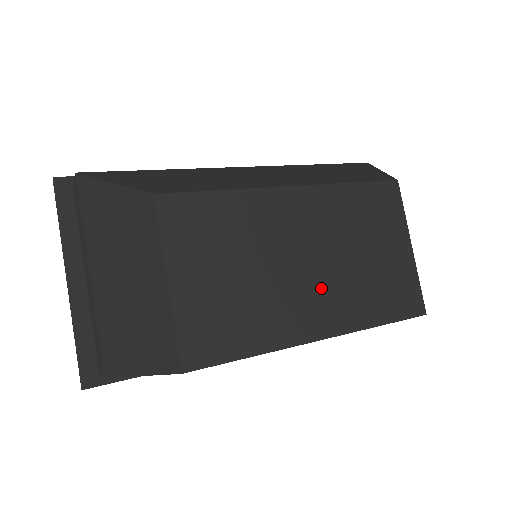
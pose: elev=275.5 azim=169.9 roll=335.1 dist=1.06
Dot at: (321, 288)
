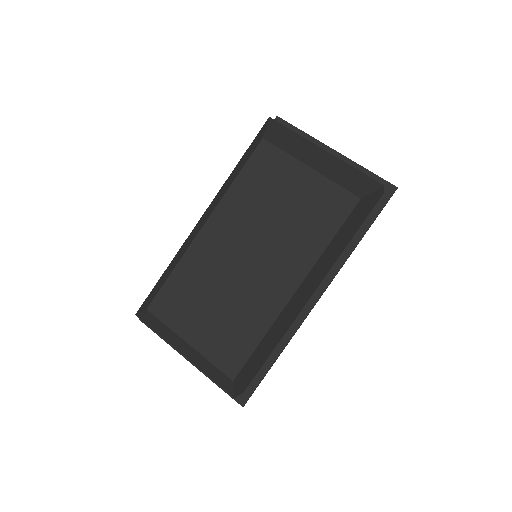
Dot at: (270, 262)
